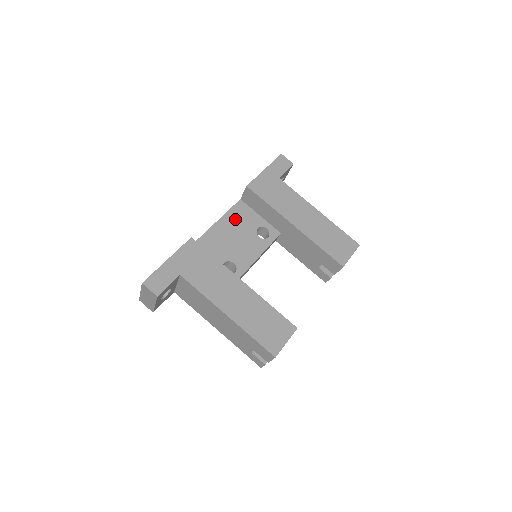
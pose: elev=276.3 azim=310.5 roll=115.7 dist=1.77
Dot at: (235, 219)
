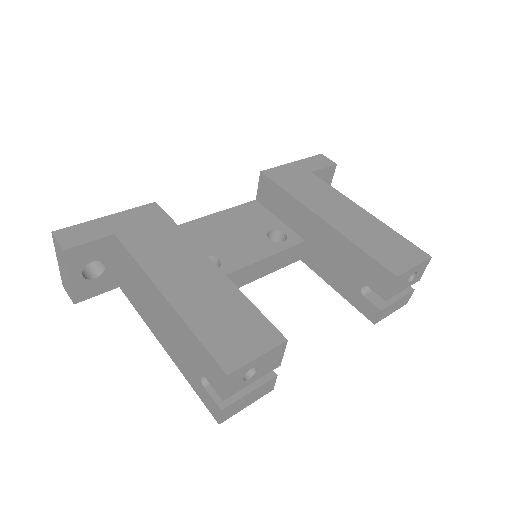
Dot at: (240, 216)
